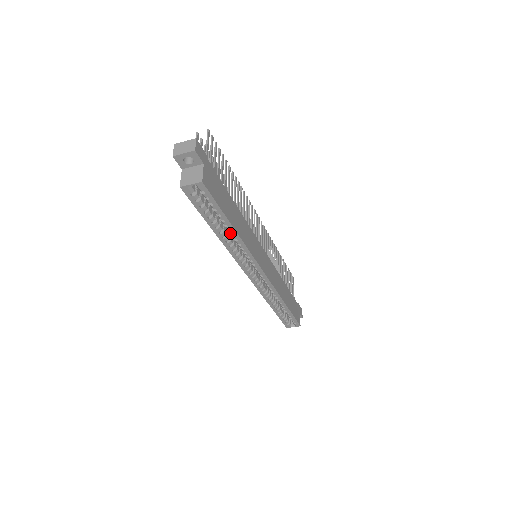
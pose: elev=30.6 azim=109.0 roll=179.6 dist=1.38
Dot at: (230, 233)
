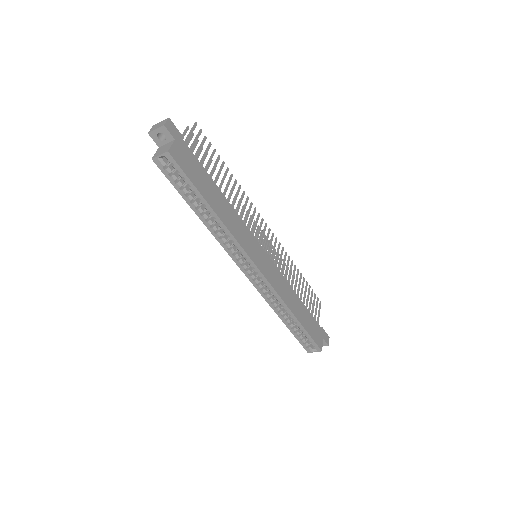
Dot at: (211, 215)
